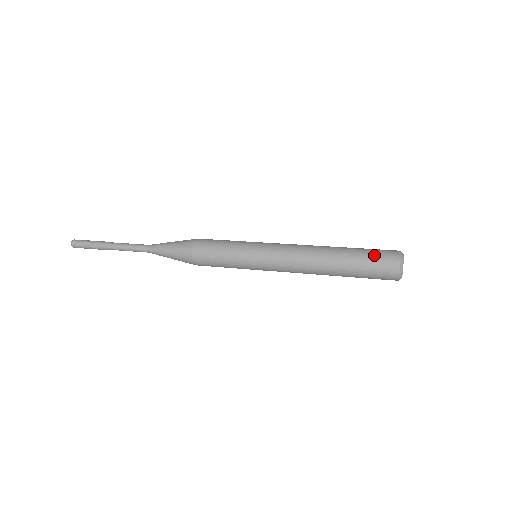
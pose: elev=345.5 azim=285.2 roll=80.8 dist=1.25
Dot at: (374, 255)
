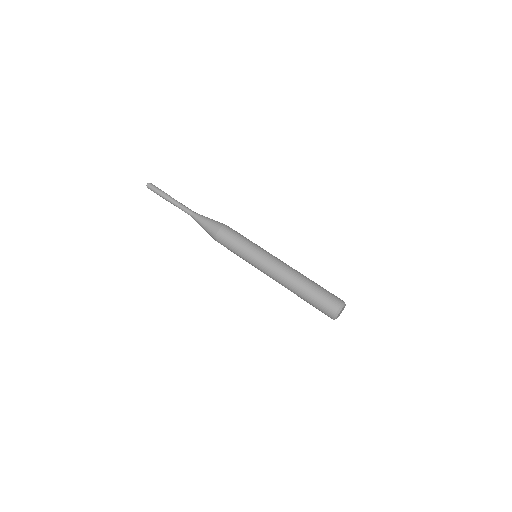
Dot at: (324, 298)
